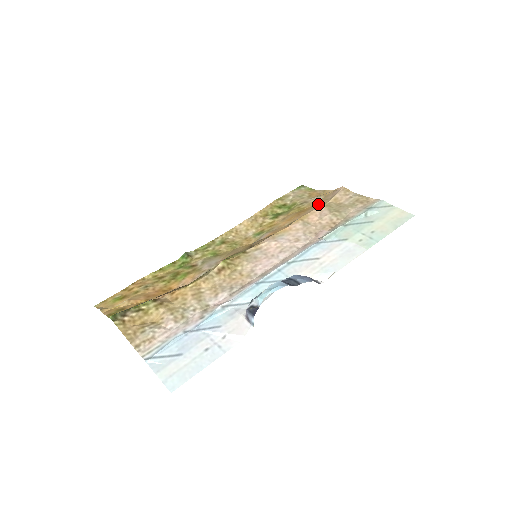
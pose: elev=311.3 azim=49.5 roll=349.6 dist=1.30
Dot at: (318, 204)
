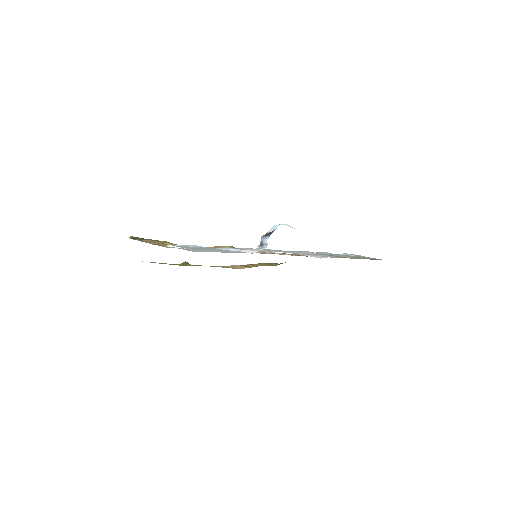
Dot at: occluded
